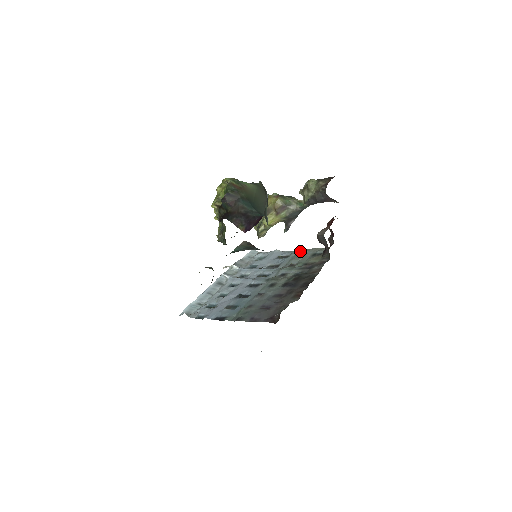
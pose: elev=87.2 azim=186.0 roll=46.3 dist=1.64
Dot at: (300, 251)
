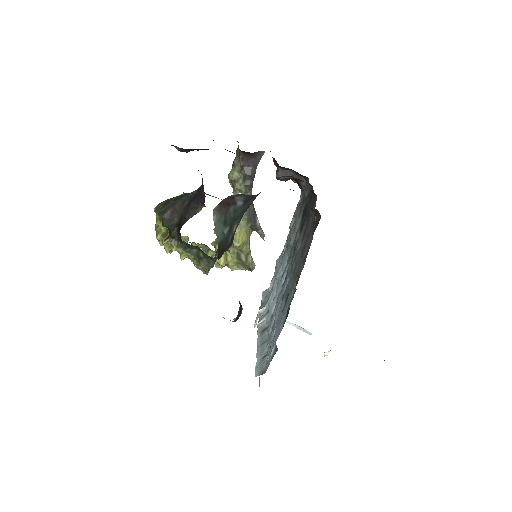
Dot at: (289, 226)
